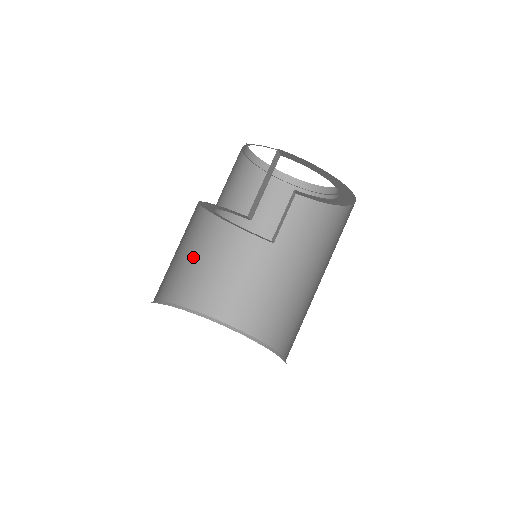
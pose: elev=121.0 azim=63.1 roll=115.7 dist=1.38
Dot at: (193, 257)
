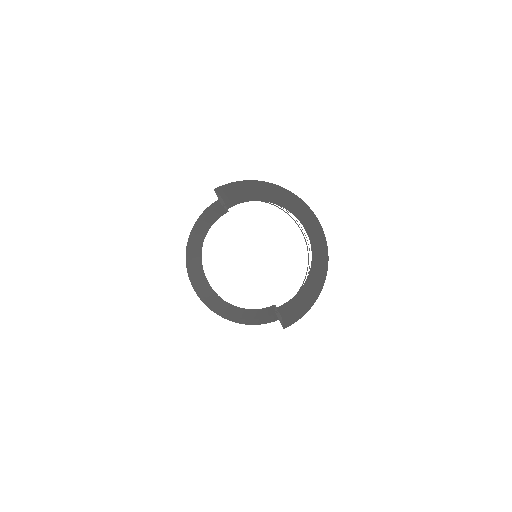
Dot at: occluded
